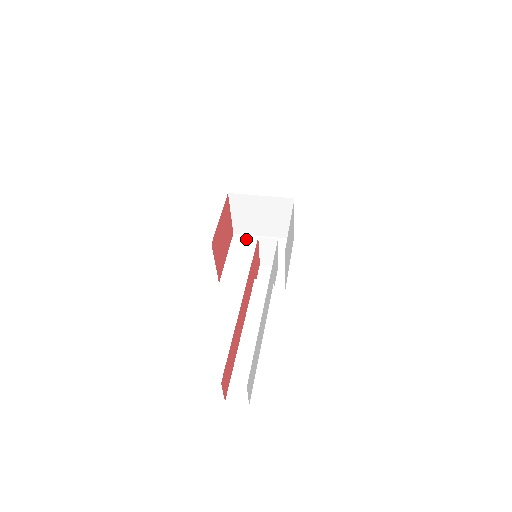
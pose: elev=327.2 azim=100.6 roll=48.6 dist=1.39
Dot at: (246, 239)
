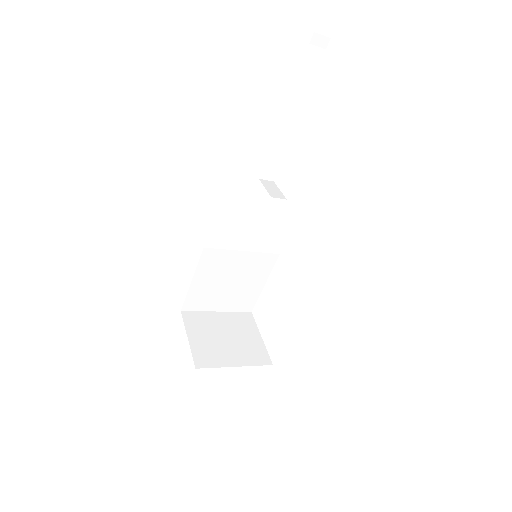
Dot at: occluded
